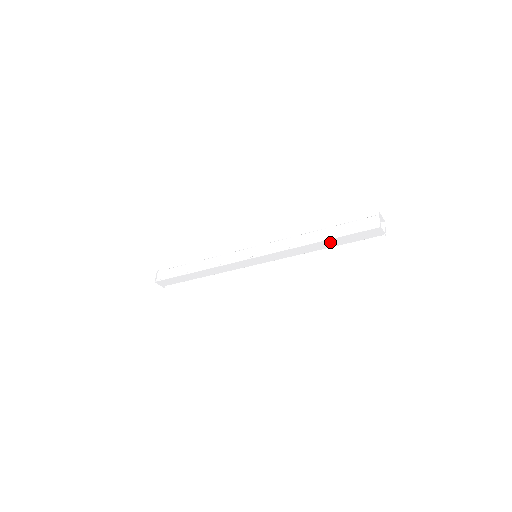
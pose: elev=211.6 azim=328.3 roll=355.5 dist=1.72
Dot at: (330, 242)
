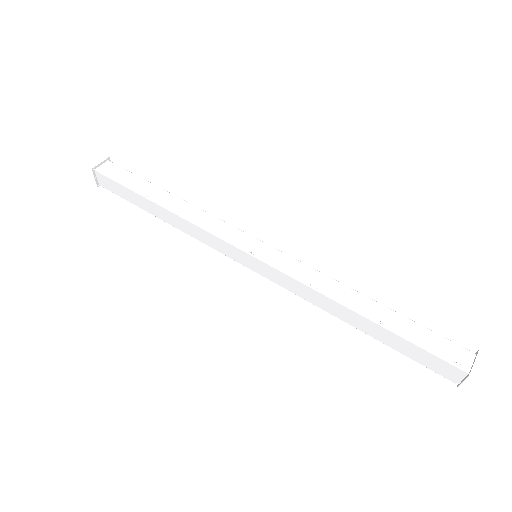
Dot at: (376, 329)
